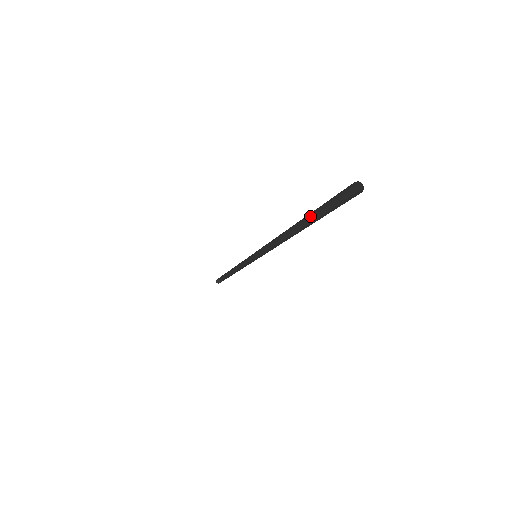
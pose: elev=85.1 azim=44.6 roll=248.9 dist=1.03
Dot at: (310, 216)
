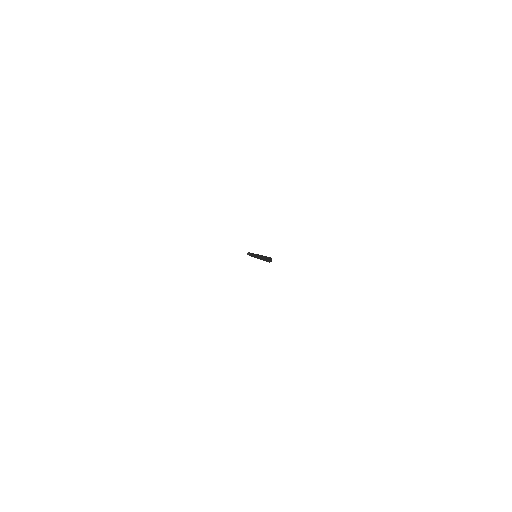
Dot at: occluded
